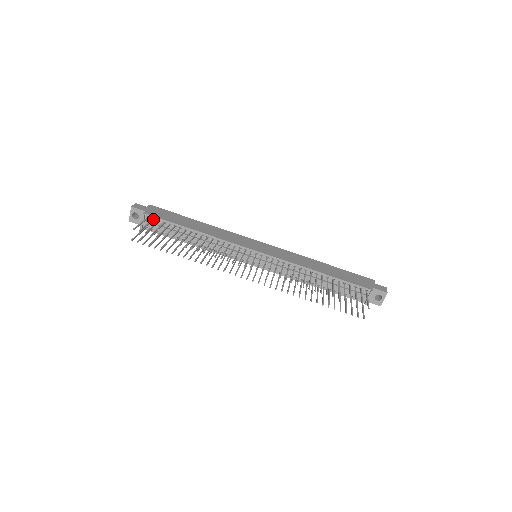
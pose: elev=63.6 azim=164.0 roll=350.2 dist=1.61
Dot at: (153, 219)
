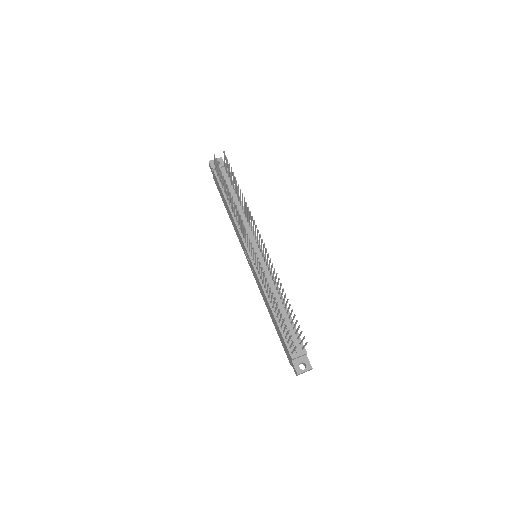
Dot at: occluded
